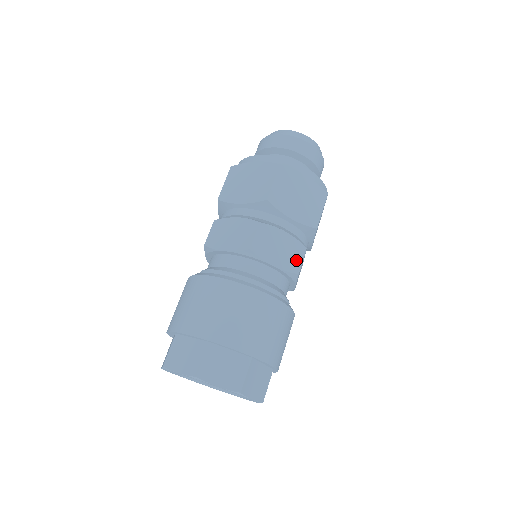
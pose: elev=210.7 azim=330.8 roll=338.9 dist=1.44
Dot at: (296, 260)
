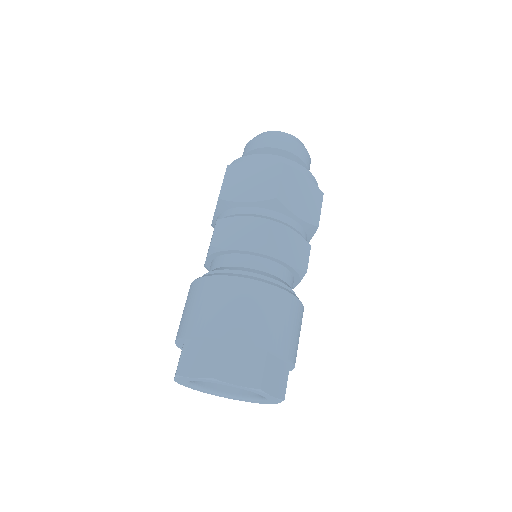
Dot at: (261, 236)
